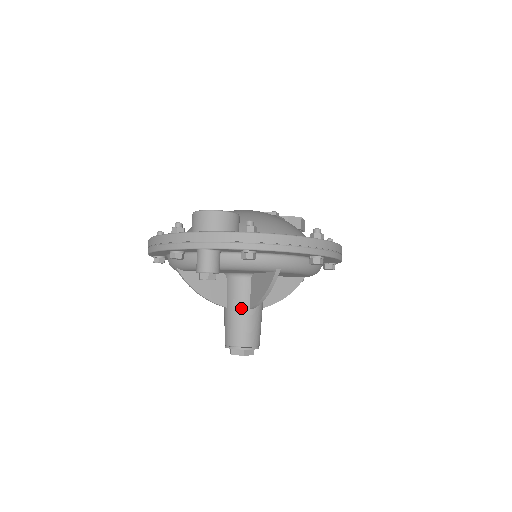
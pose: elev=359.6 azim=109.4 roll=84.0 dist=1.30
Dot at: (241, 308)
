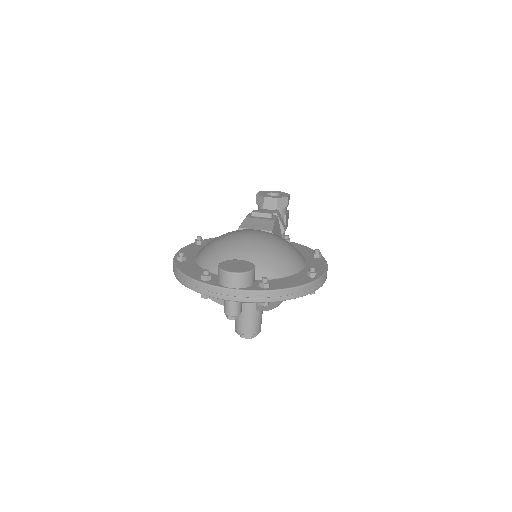
Dot at: (249, 310)
